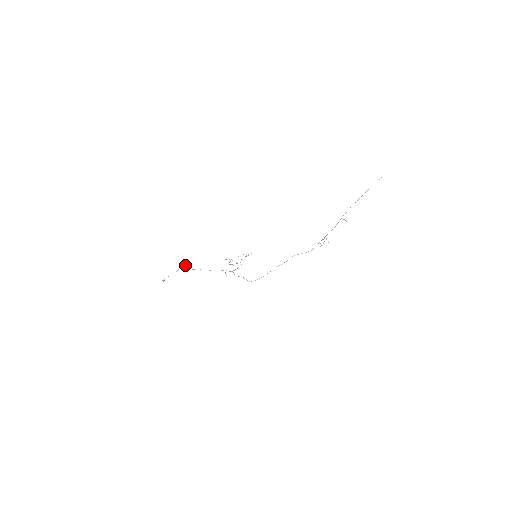
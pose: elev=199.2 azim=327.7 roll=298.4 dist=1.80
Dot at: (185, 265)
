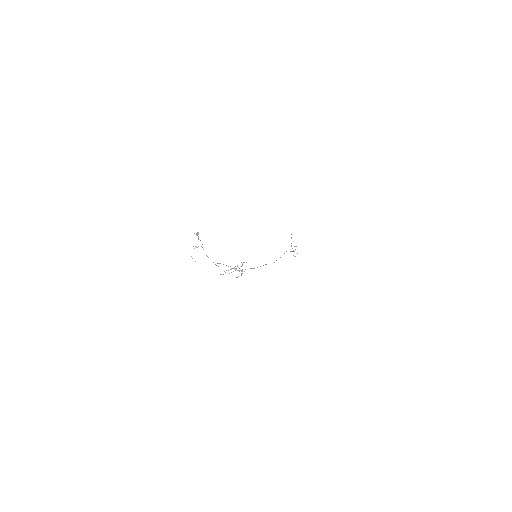
Dot at: (192, 258)
